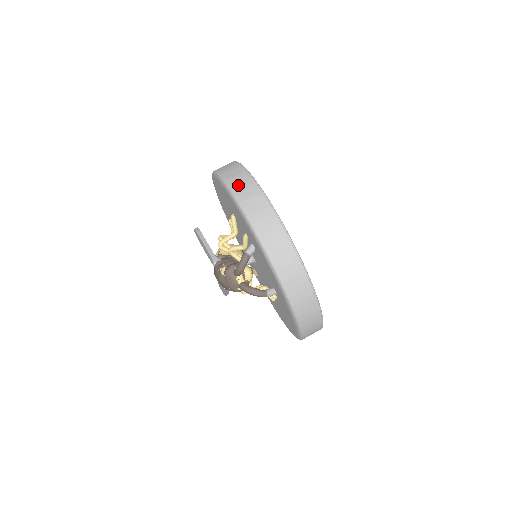
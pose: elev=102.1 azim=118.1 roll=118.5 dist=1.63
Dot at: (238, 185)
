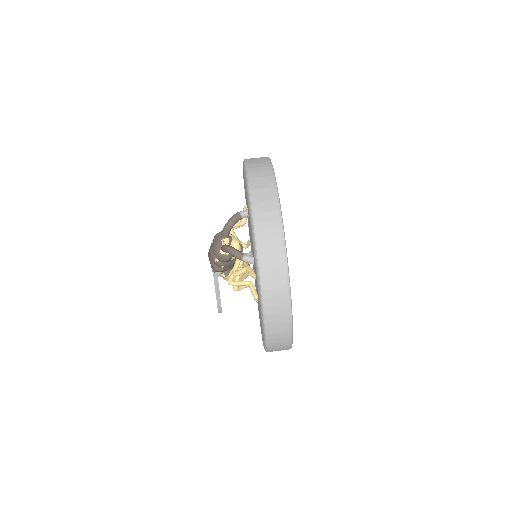
Dot at: occluded
